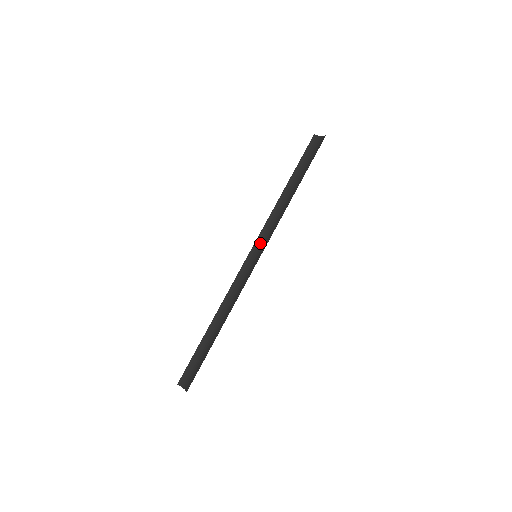
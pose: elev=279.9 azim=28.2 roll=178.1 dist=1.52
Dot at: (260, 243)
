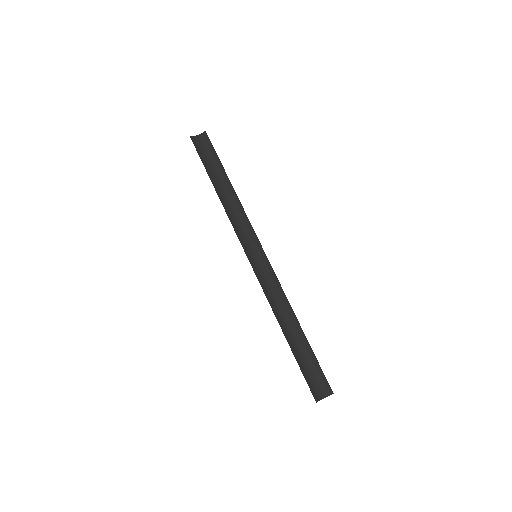
Dot at: (246, 245)
